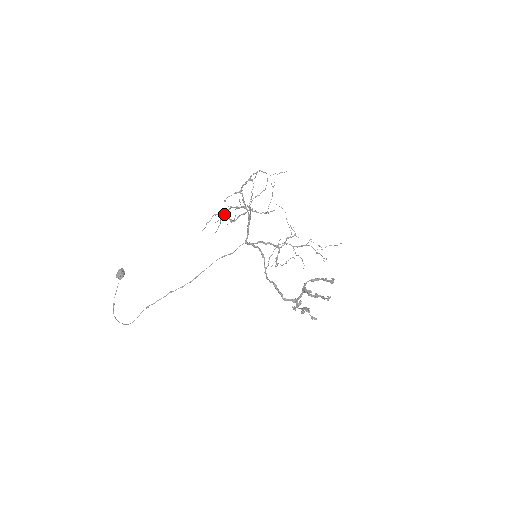
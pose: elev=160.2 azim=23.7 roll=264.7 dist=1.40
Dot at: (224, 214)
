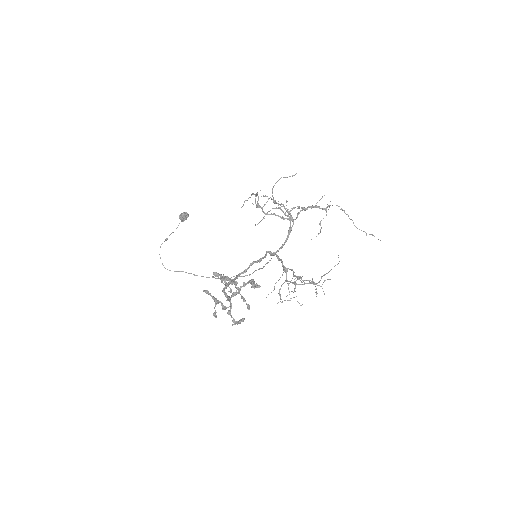
Dot at: (258, 196)
